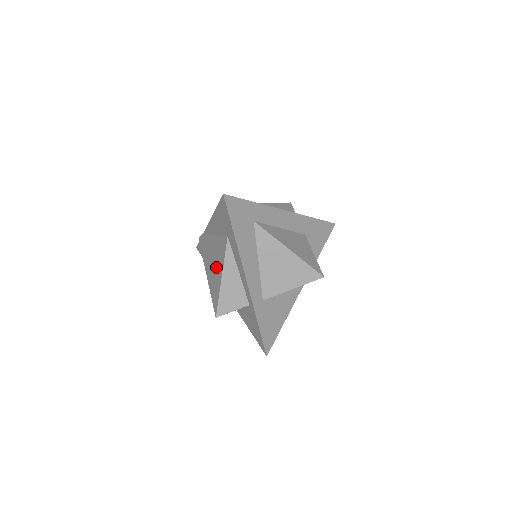
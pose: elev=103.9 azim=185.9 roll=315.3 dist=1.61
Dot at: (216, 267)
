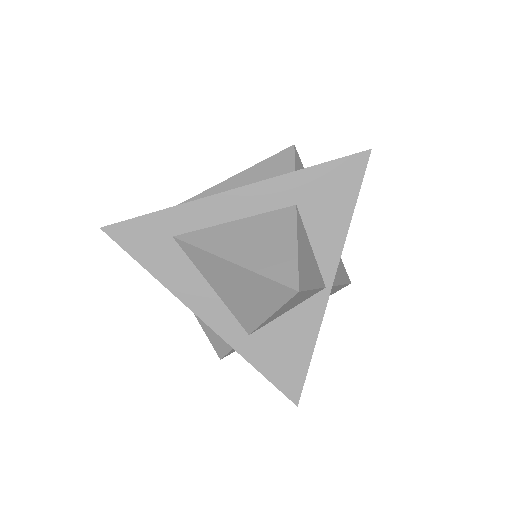
Dot at: occluded
